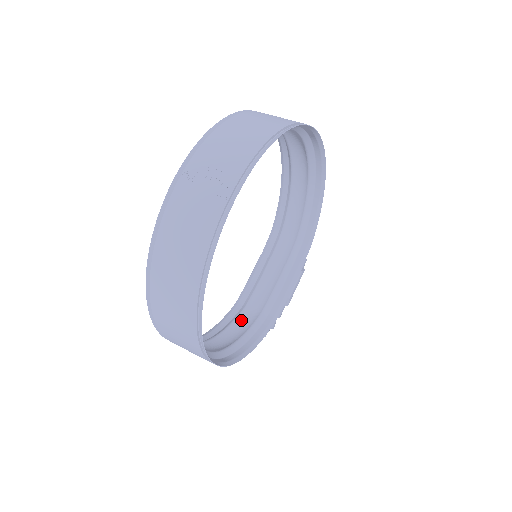
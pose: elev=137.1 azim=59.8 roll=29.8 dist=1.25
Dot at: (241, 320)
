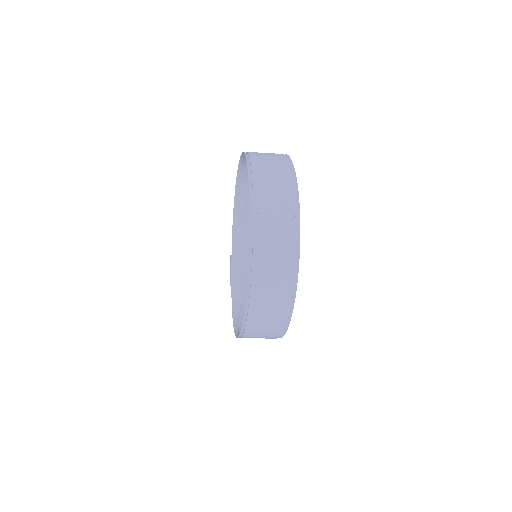
Dot at: occluded
